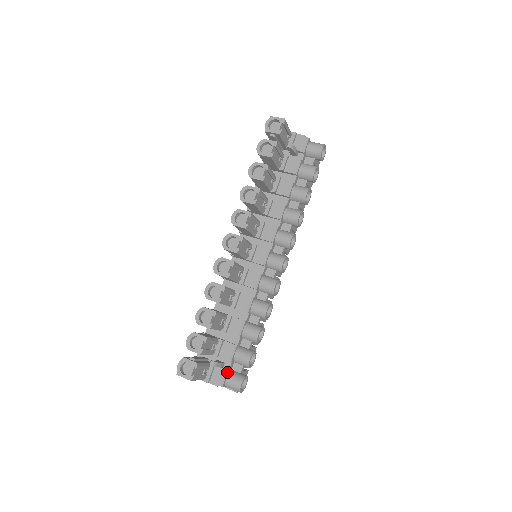
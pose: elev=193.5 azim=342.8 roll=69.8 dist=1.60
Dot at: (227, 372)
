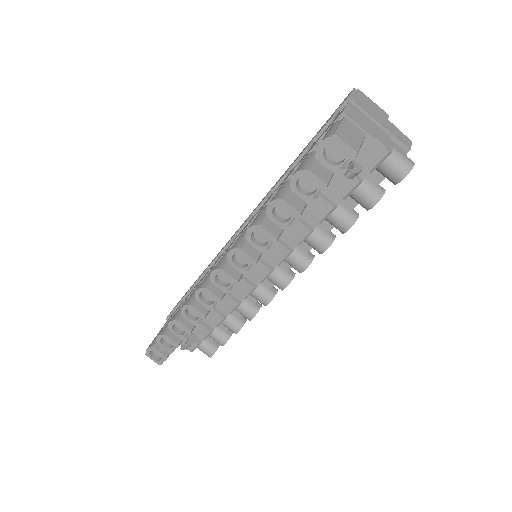
Dot at: (199, 345)
